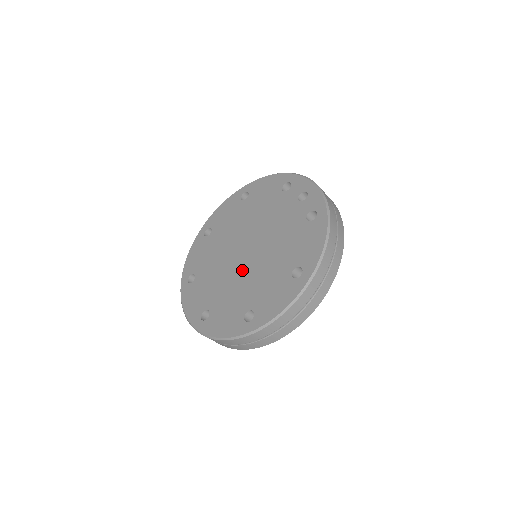
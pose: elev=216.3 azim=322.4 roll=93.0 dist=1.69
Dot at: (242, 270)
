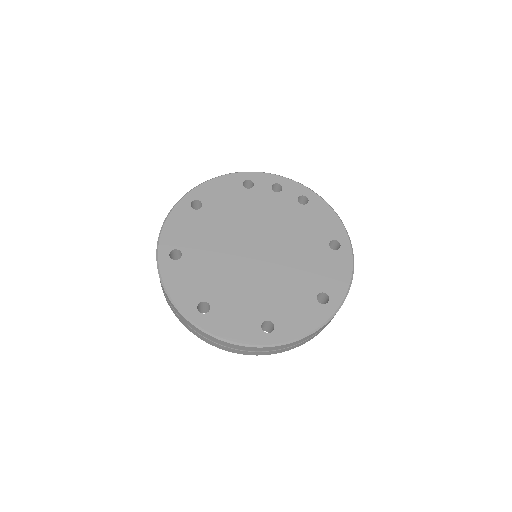
Dot at: (272, 268)
